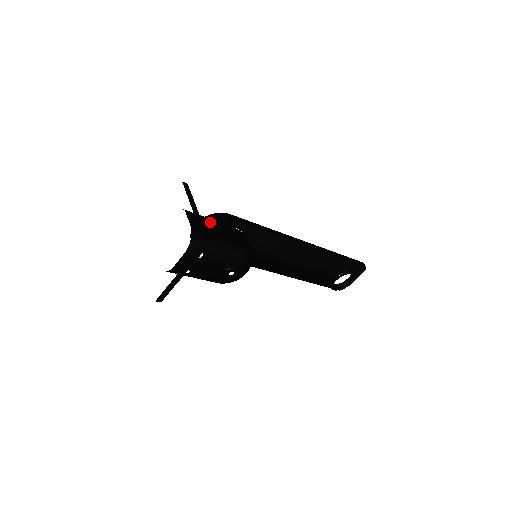
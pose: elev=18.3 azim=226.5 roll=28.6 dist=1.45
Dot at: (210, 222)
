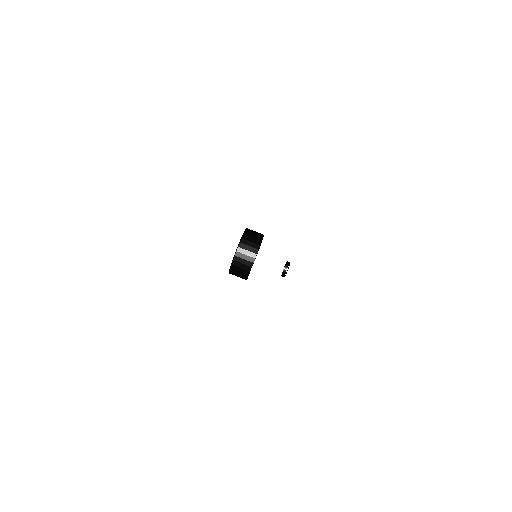
Dot at: occluded
